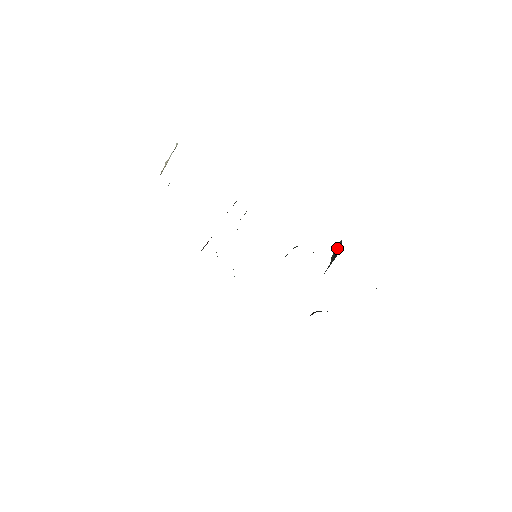
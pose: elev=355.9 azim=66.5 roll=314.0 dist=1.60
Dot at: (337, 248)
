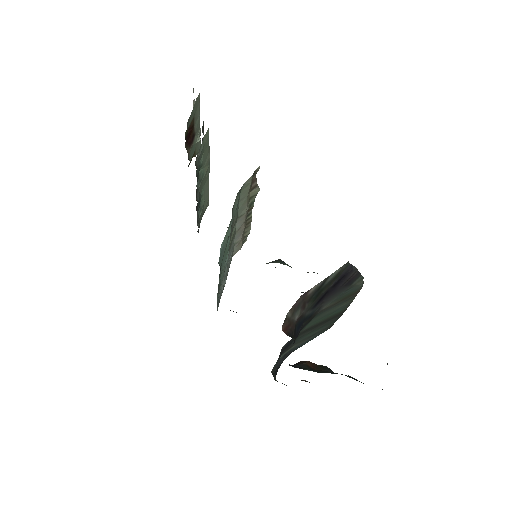
Dot at: (333, 276)
